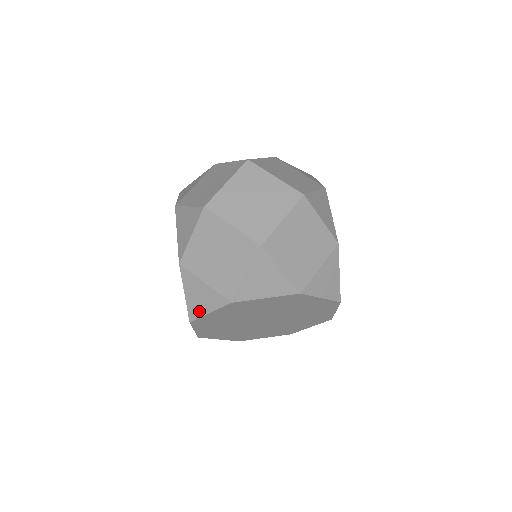
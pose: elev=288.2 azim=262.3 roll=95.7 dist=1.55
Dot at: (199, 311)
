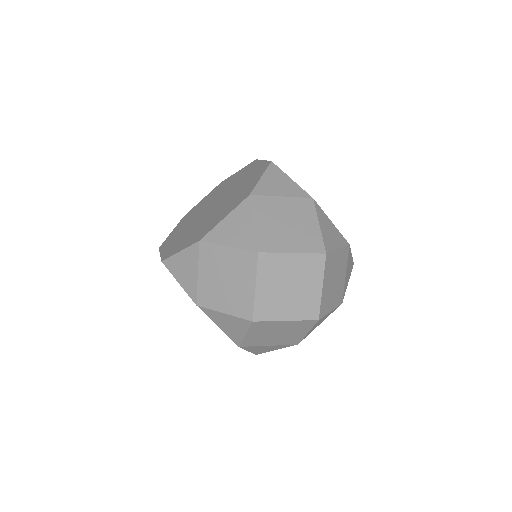
Dot at: occluded
